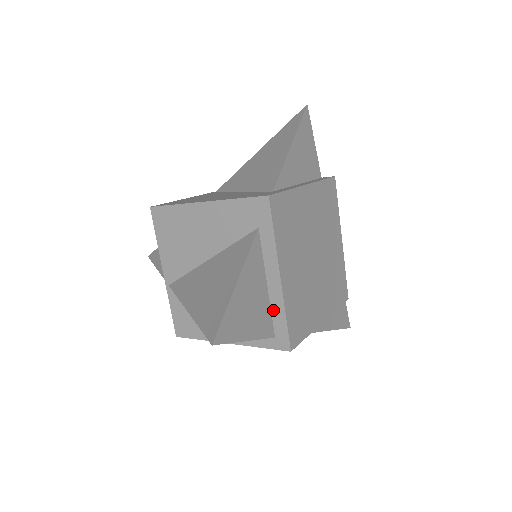
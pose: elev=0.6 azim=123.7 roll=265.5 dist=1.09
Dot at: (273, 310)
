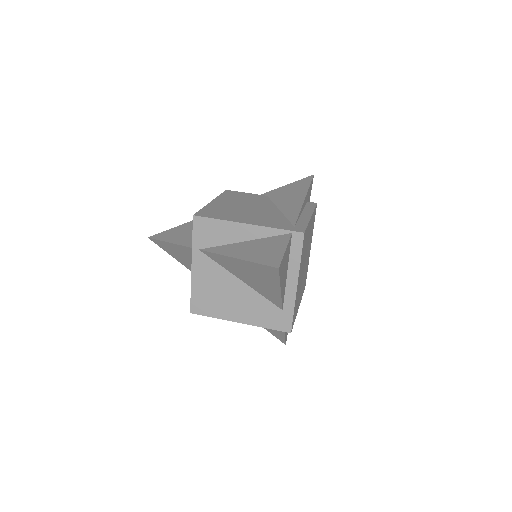
Dot at: occluded
